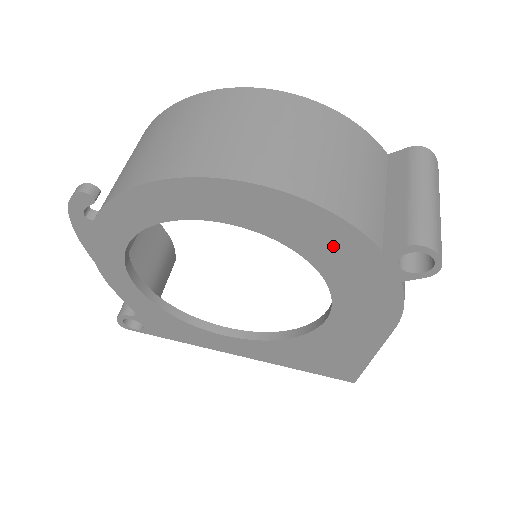
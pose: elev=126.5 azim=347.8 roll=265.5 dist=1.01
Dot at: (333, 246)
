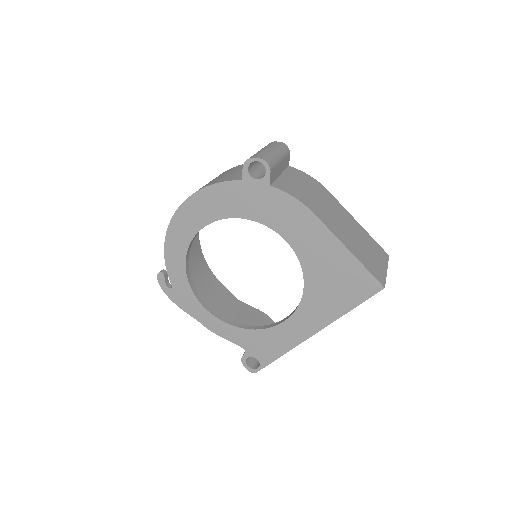
Dot at: (230, 199)
